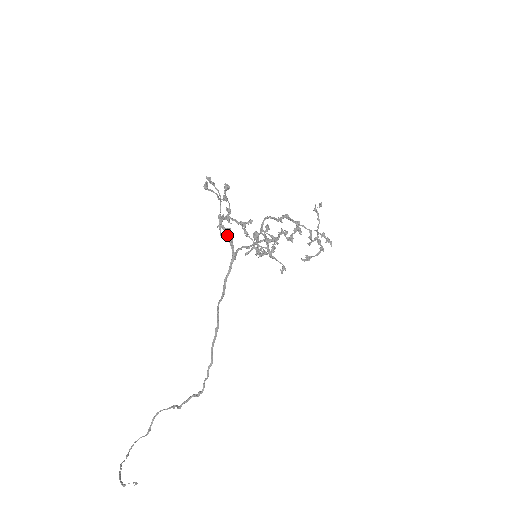
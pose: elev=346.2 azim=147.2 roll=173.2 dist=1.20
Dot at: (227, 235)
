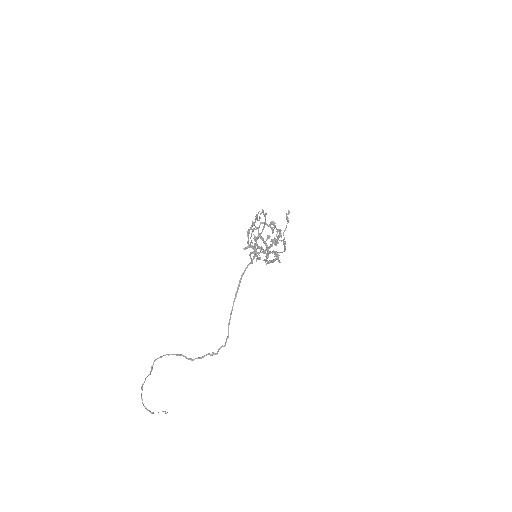
Dot at: (256, 249)
